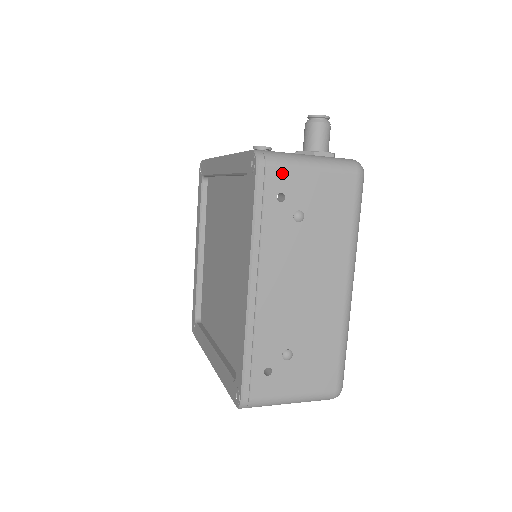
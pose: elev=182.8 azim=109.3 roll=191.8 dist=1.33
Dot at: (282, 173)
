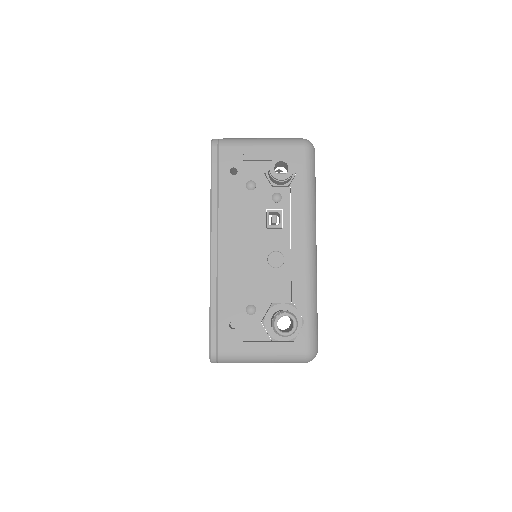
Dot at: occluded
